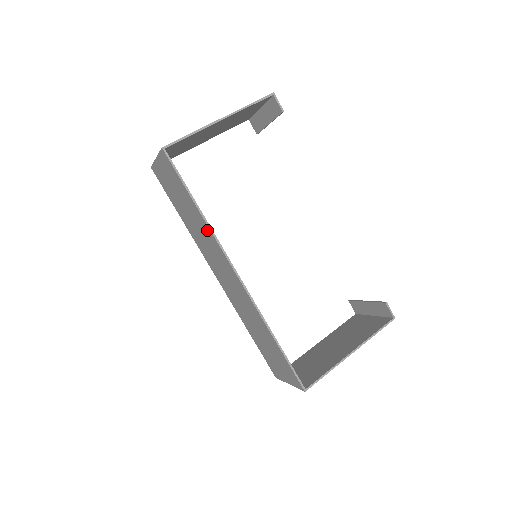
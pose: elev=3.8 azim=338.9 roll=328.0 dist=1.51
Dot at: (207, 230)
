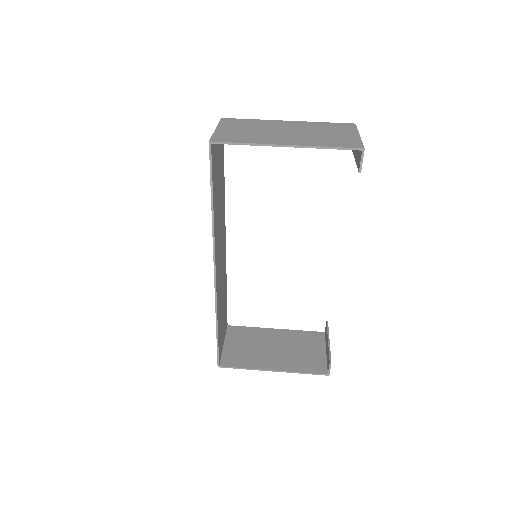
Dot at: occluded
